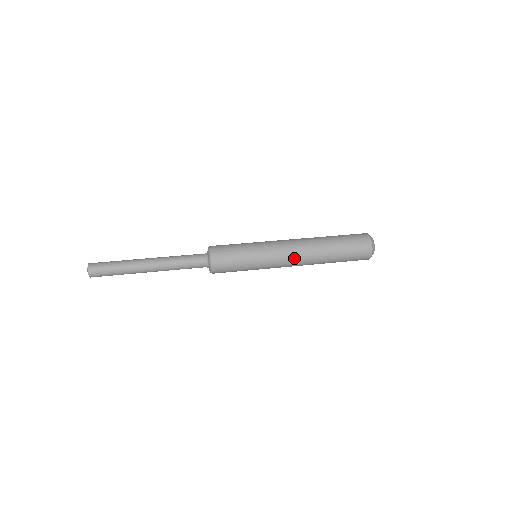
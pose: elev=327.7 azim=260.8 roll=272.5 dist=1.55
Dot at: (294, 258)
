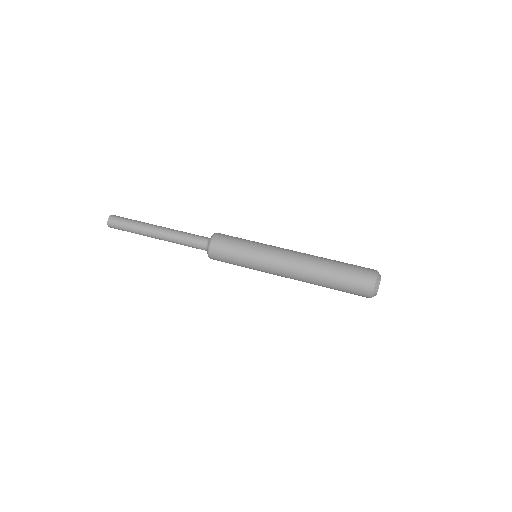
Dot at: (290, 263)
